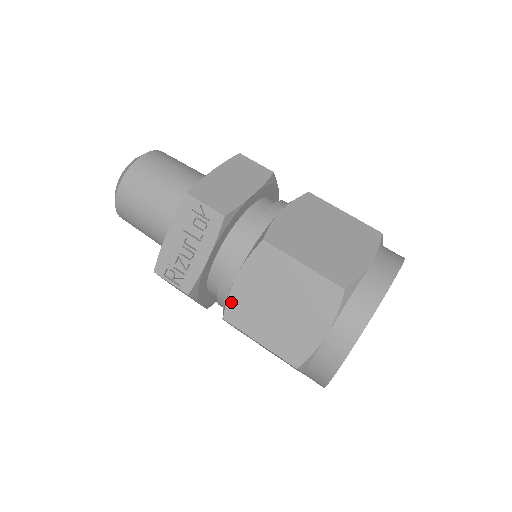
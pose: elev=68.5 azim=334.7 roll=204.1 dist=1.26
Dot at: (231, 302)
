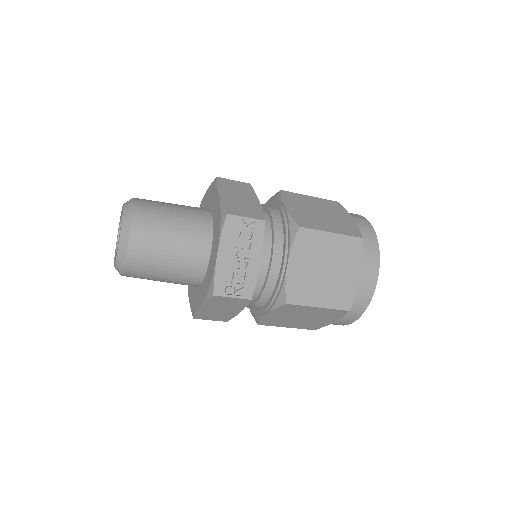
Dot at: (289, 287)
